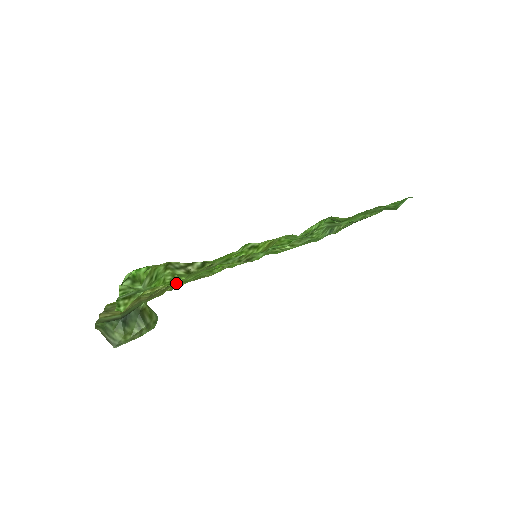
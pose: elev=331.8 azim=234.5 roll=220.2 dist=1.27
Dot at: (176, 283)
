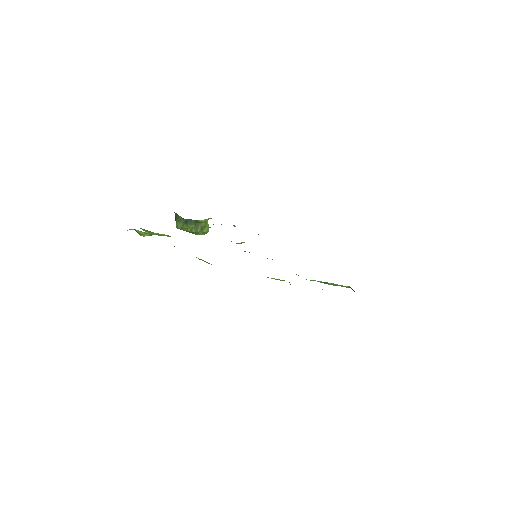
Dot at: occluded
